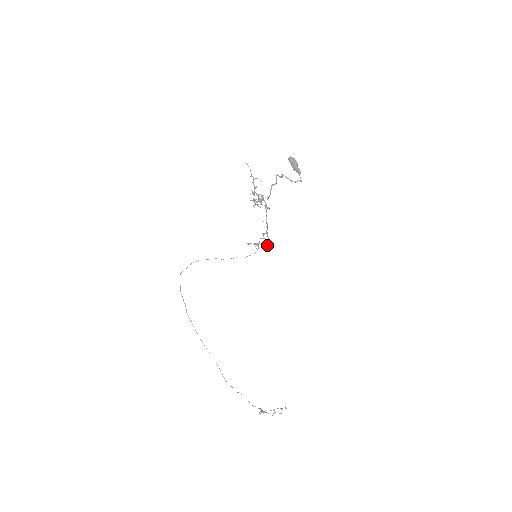
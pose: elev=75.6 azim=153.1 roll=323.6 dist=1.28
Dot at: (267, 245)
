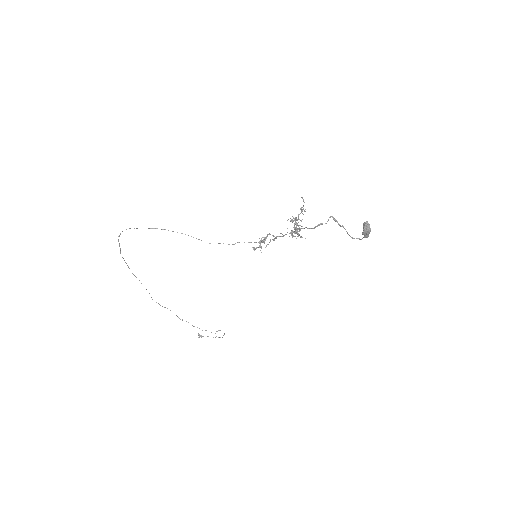
Dot at: occluded
